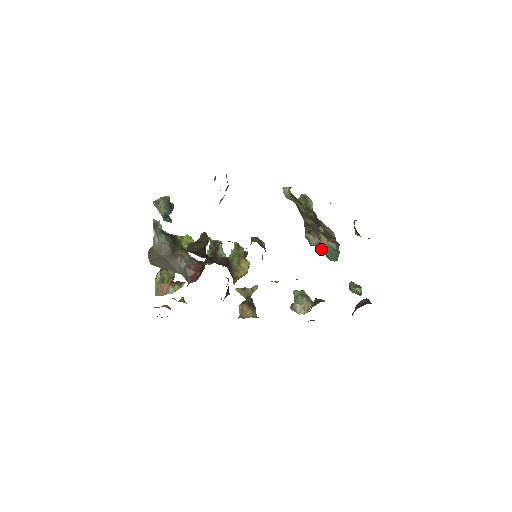
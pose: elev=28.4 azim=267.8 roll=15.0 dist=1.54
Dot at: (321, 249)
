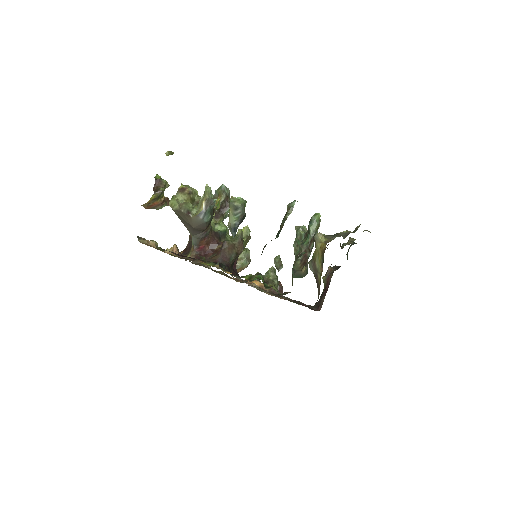
Dot at: (296, 271)
